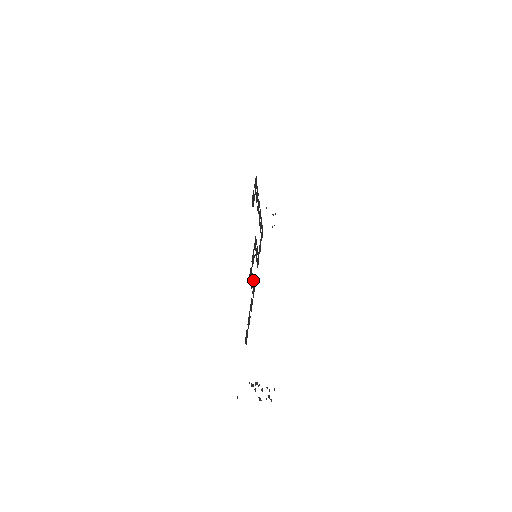
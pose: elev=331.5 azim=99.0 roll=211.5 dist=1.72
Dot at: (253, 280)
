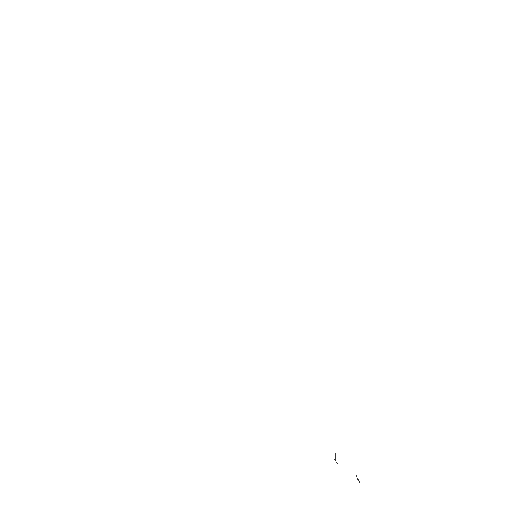
Dot at: occluded
